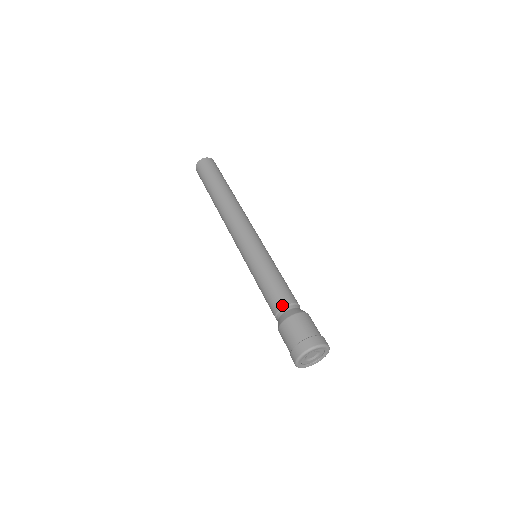
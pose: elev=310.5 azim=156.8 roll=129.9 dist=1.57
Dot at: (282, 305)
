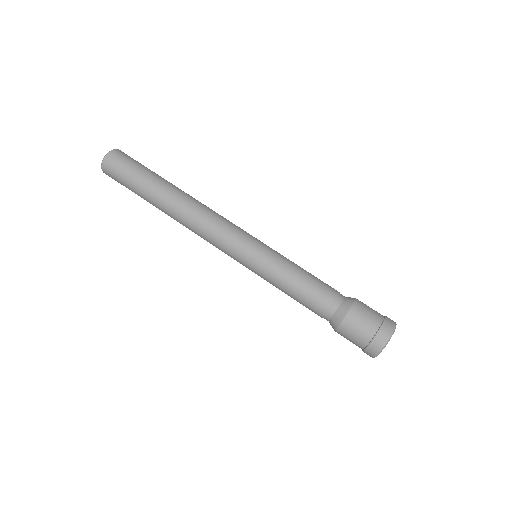
Dot at: (328, 306)
